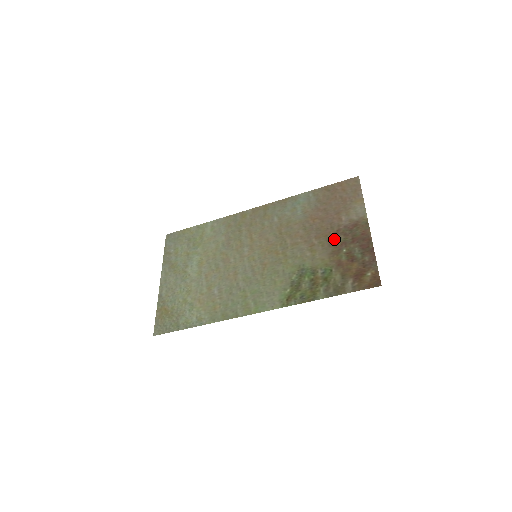
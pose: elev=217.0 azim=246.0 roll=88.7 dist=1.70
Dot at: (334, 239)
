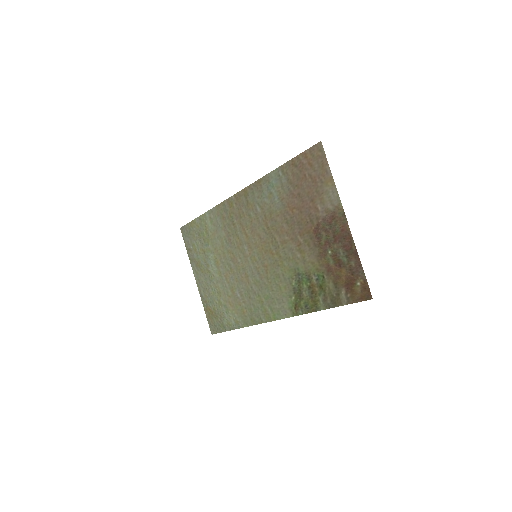
Dot at: (317, 237)
